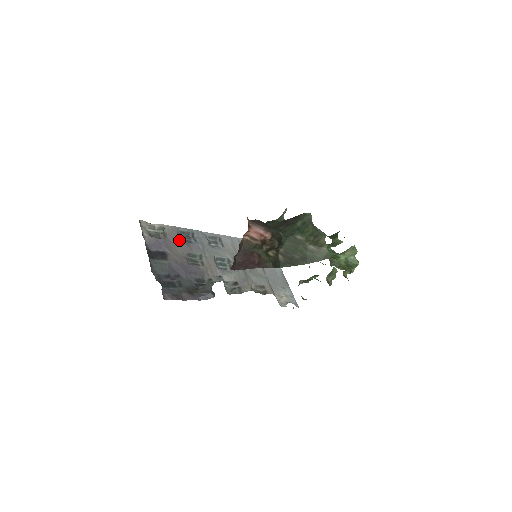
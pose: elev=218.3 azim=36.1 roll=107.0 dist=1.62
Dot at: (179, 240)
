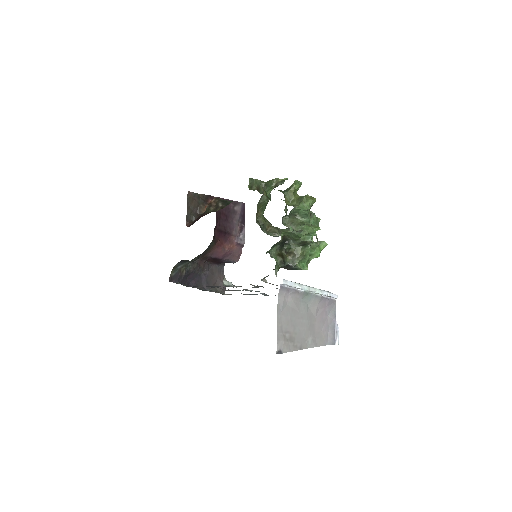
Dot at: occluded
